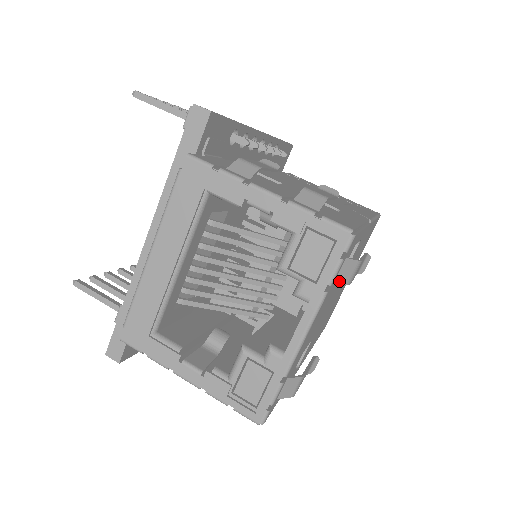
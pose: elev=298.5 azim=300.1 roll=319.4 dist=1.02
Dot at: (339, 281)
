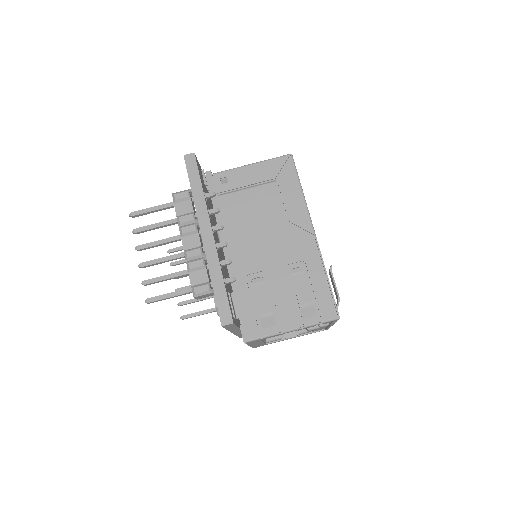
Dot at: occluded
